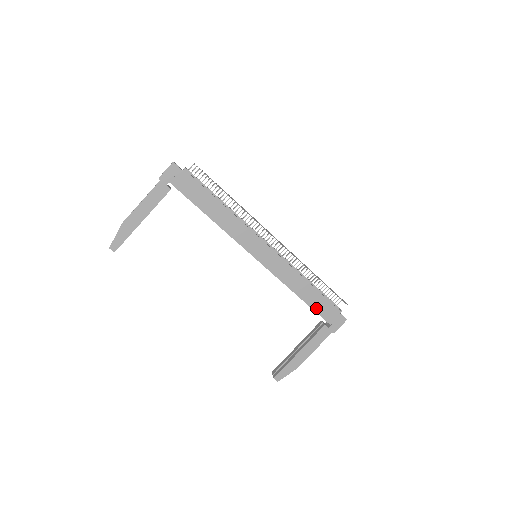
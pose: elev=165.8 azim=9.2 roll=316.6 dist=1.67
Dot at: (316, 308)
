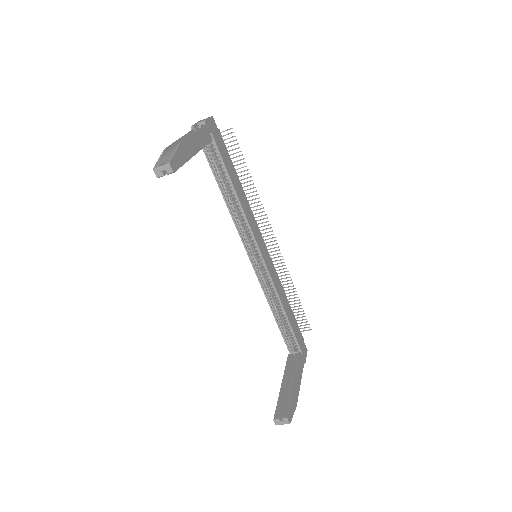
Dot at: (294, 330)
